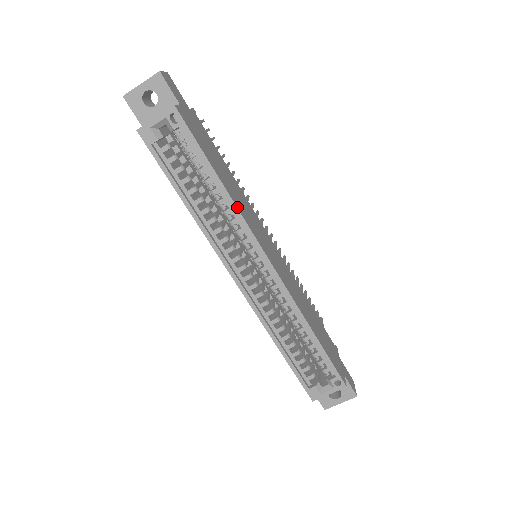
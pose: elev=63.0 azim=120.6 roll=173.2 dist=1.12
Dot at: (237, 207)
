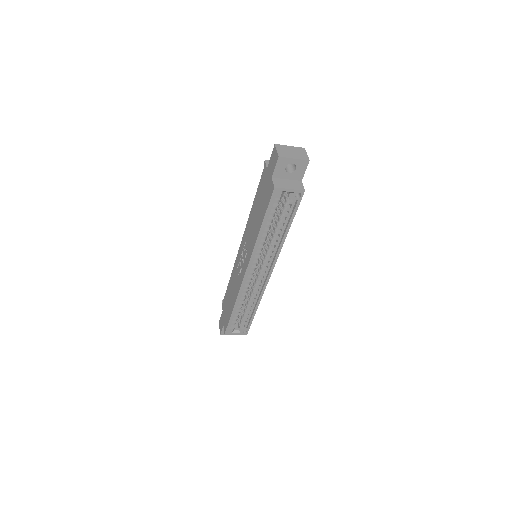
Dot at: (282, 246)
